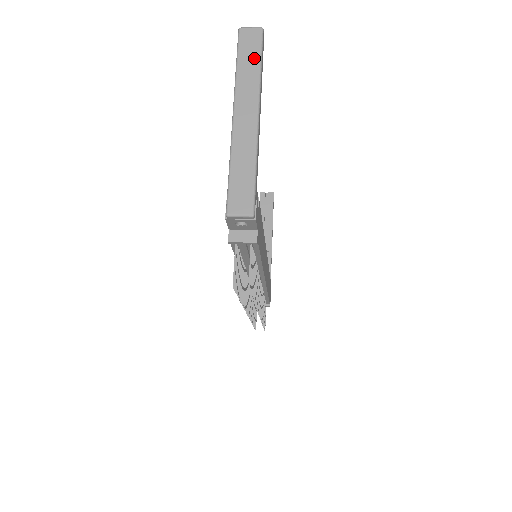
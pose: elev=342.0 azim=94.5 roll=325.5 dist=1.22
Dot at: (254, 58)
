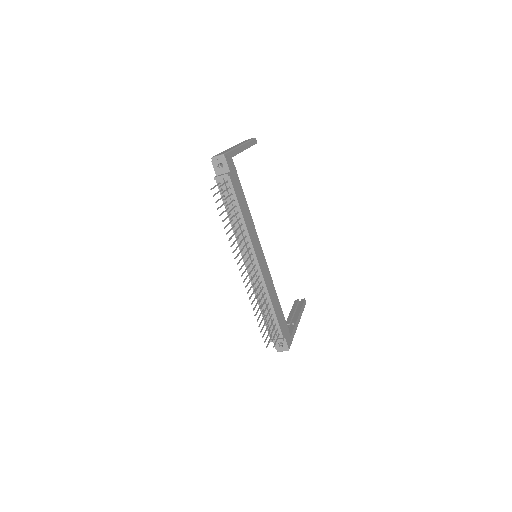
Dot at: occluded
